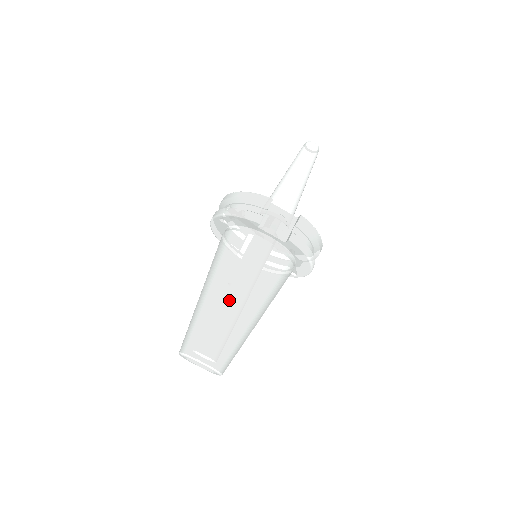
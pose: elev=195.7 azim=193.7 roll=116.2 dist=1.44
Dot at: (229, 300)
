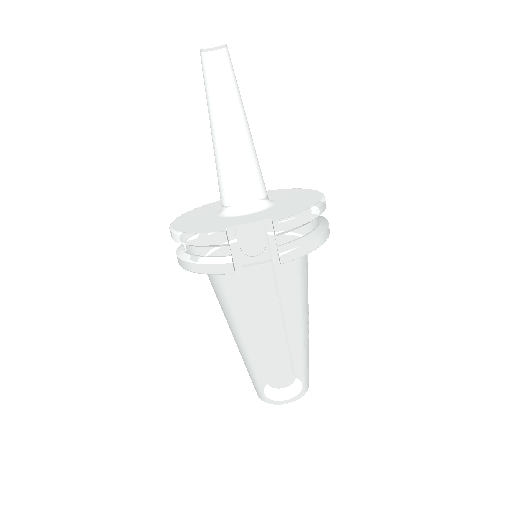
Dot at: (265, 347)
